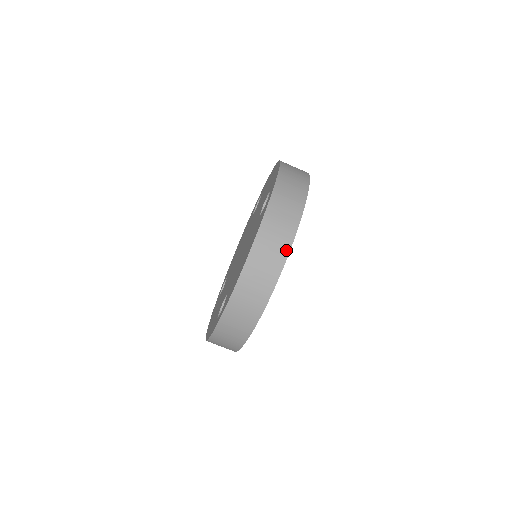
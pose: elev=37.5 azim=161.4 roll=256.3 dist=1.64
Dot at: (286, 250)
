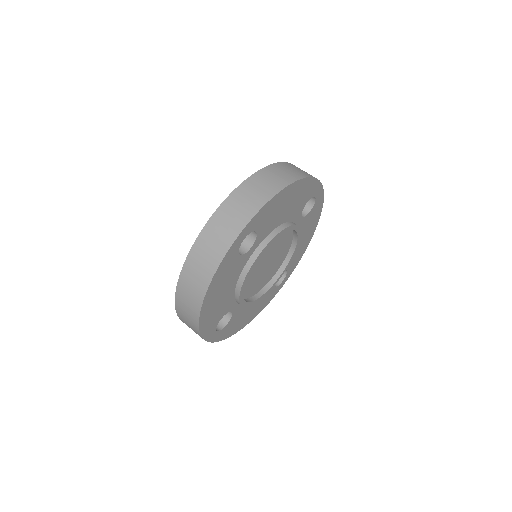
Dot at: (304, 176)
